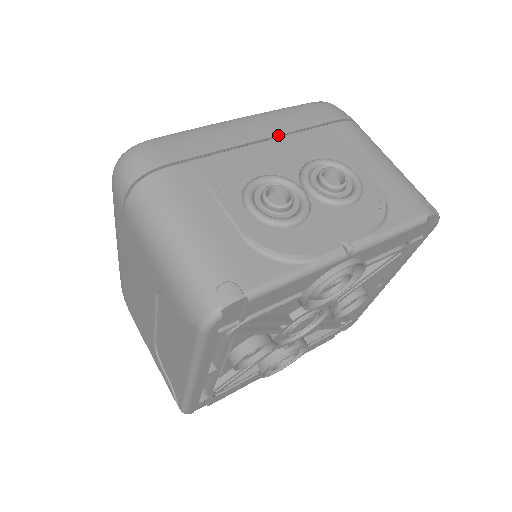
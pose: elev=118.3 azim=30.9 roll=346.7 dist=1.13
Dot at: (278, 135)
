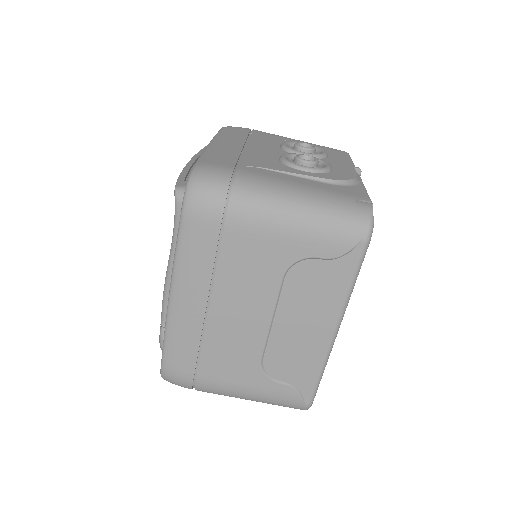
Dot at: (245, 142)
